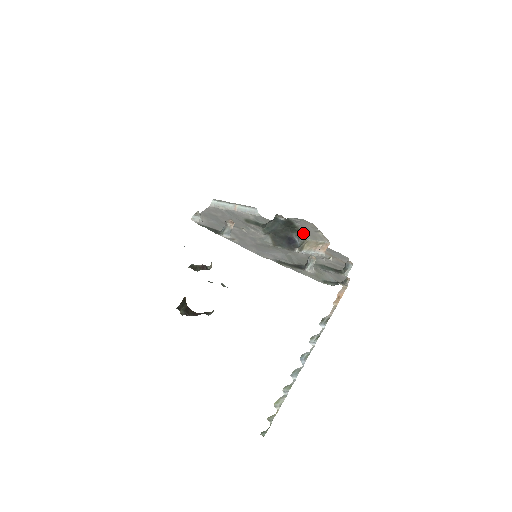
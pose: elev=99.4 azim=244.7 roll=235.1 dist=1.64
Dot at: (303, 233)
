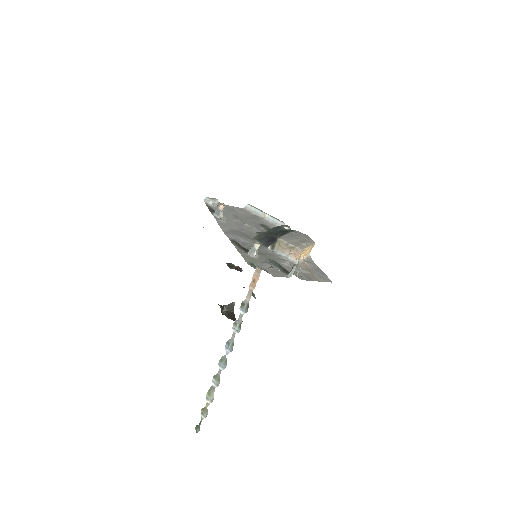
Dot at: (283, 235)
